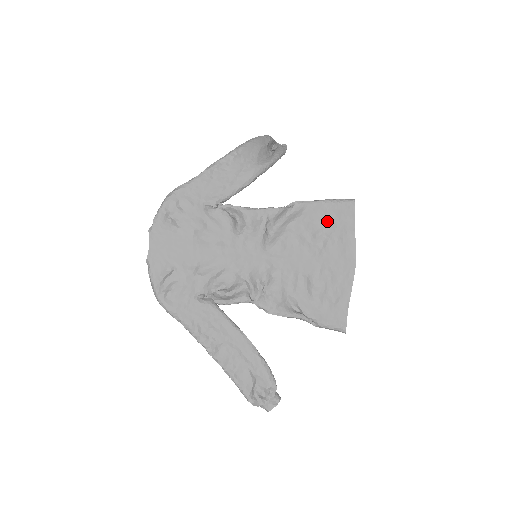
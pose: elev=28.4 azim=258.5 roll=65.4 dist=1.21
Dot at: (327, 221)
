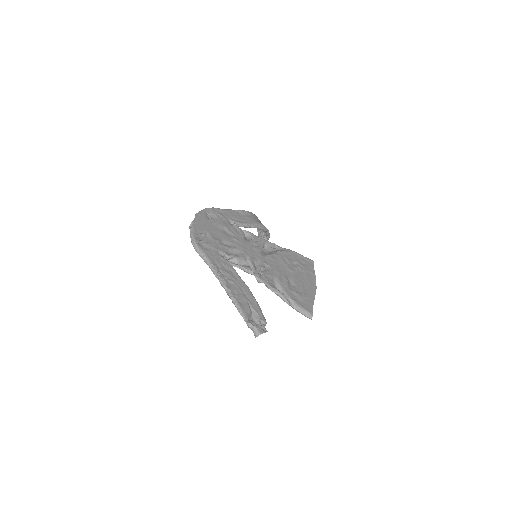
Dot at: (299, 261)
